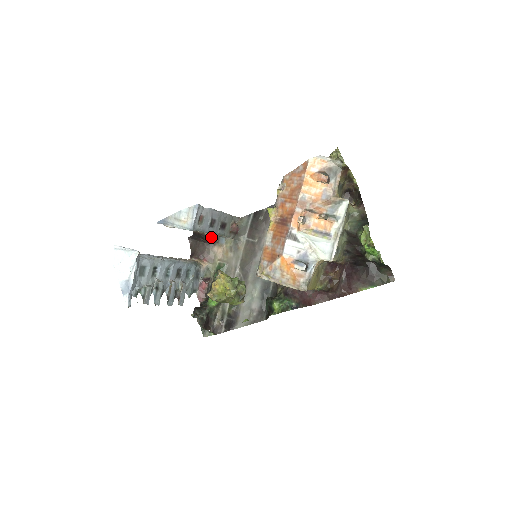
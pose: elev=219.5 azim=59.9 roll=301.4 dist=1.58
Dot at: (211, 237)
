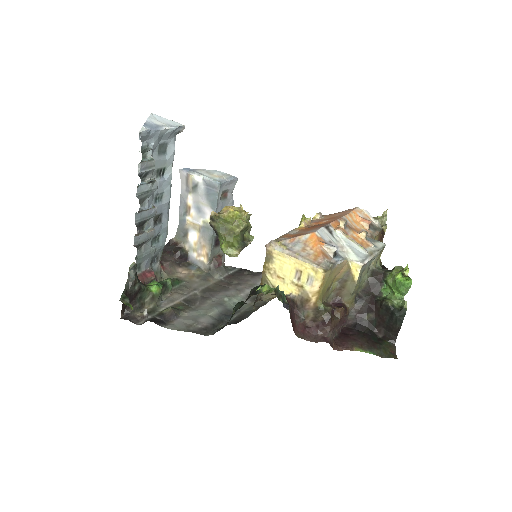
Dot at: (184, 257)
